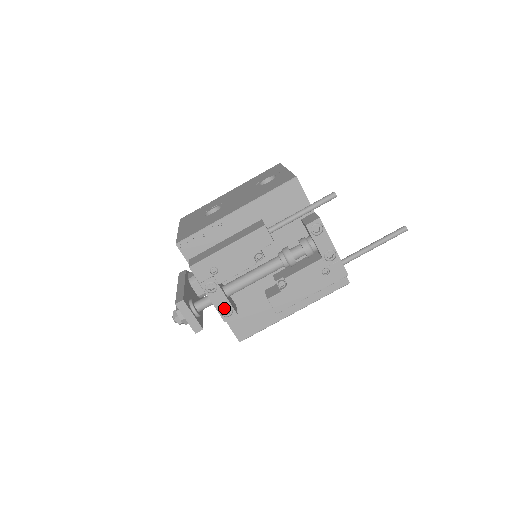
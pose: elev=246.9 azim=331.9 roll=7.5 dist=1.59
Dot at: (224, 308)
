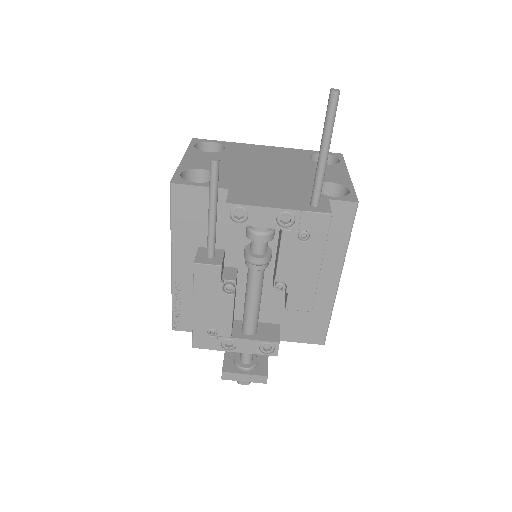
Dot at: (261, 348)
